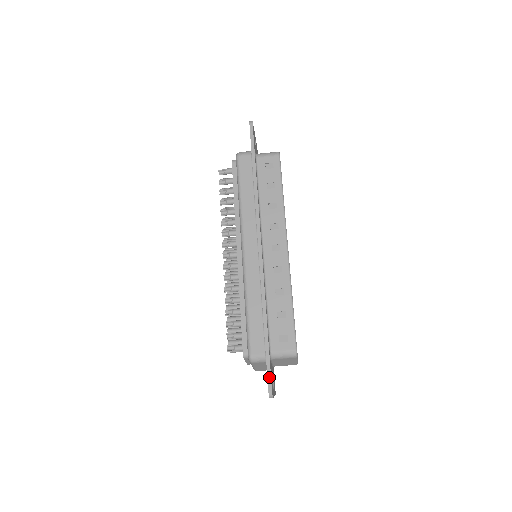
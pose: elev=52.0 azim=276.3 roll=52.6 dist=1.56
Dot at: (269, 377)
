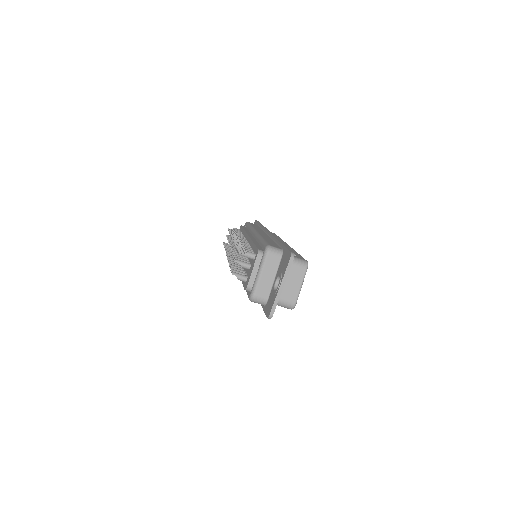
Dot at: (290, 250)
